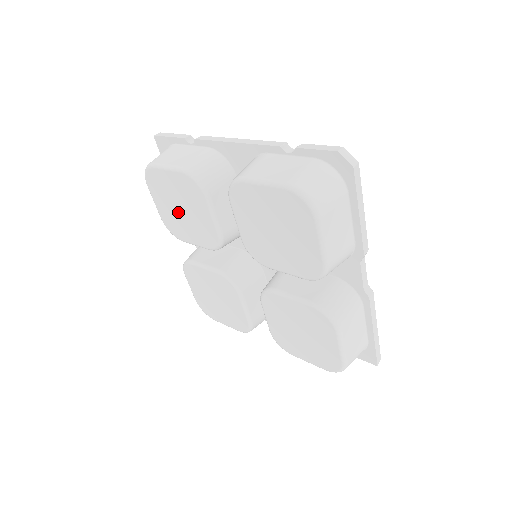
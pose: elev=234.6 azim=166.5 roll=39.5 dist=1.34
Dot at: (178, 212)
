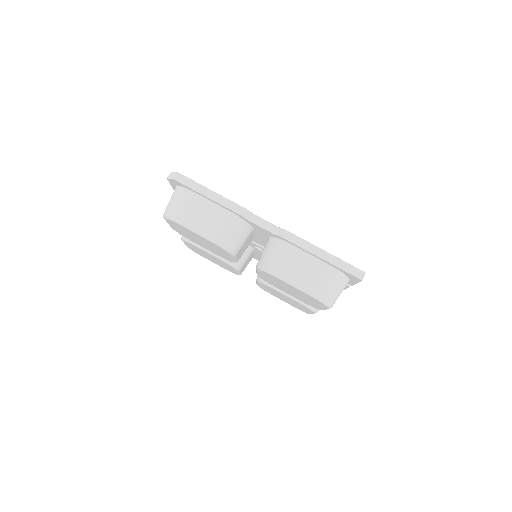
Dot at: occluded
